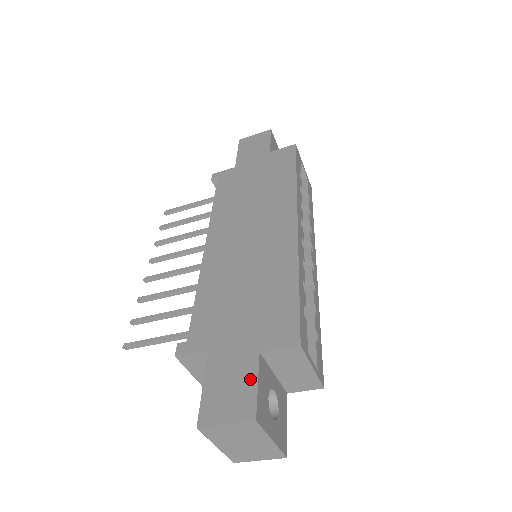
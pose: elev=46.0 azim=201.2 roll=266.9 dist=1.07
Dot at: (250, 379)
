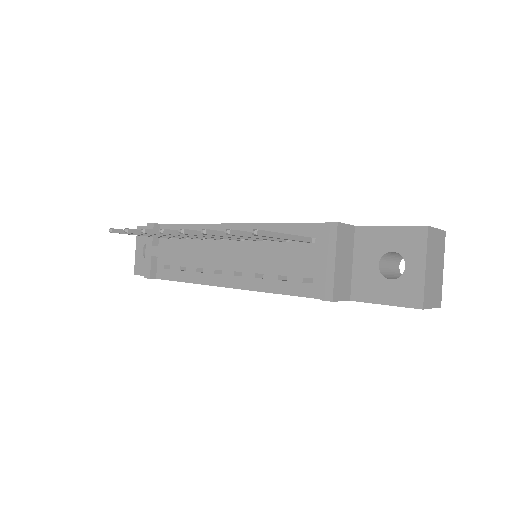
Dot at: occluded
